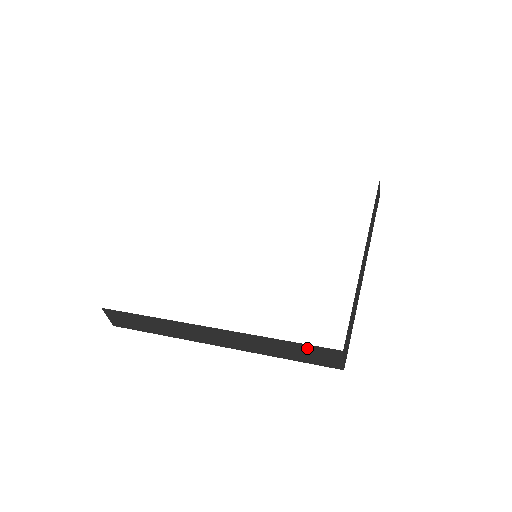
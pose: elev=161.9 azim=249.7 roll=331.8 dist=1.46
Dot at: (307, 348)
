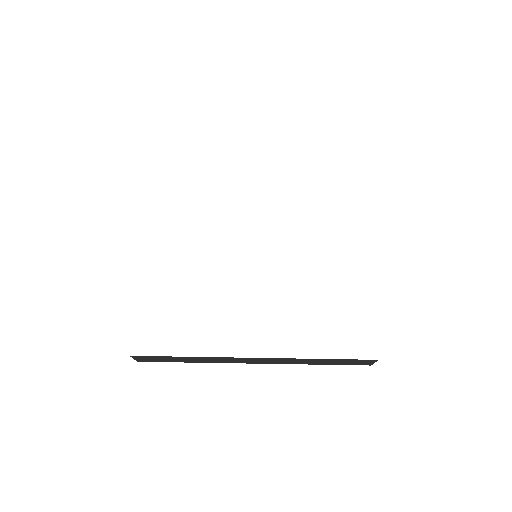
Dot at: (346, 360)
